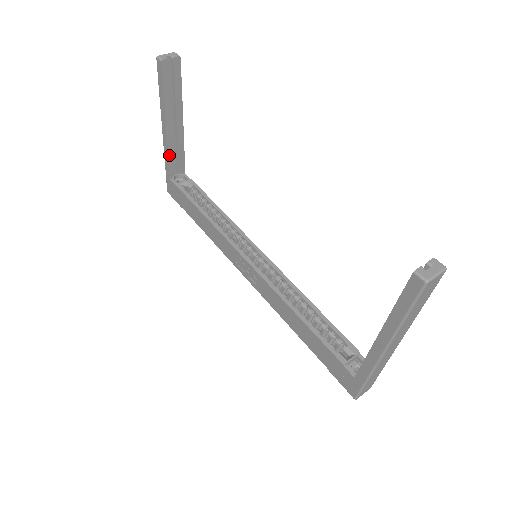
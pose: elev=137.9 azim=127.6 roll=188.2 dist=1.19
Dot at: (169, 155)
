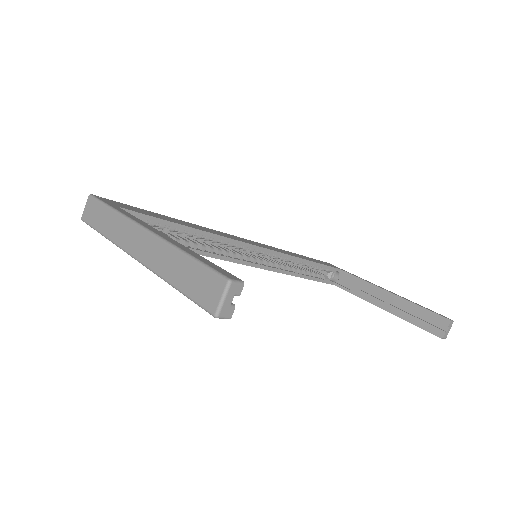
Dot at: occluded
